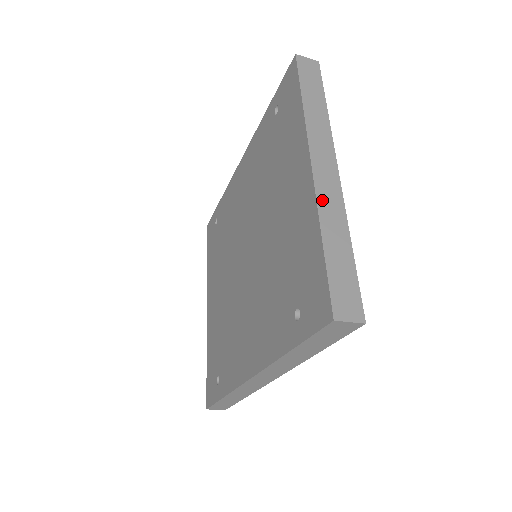
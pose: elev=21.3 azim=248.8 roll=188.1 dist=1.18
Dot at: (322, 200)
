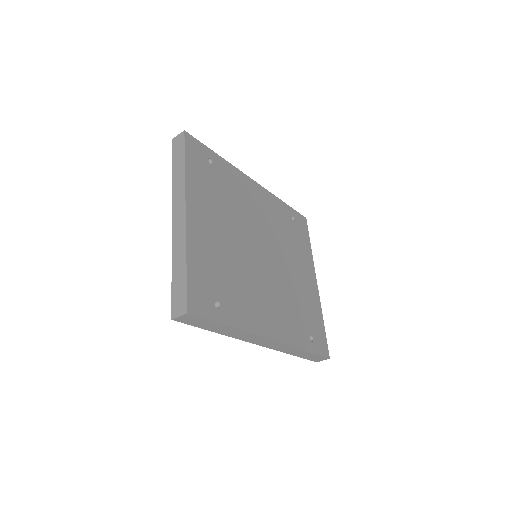
Dot at: (174, 242)
